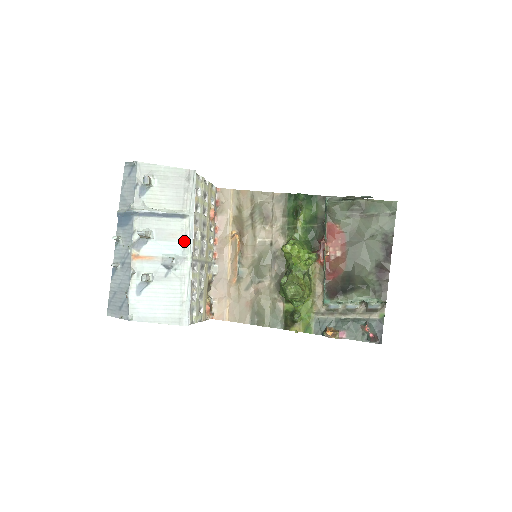
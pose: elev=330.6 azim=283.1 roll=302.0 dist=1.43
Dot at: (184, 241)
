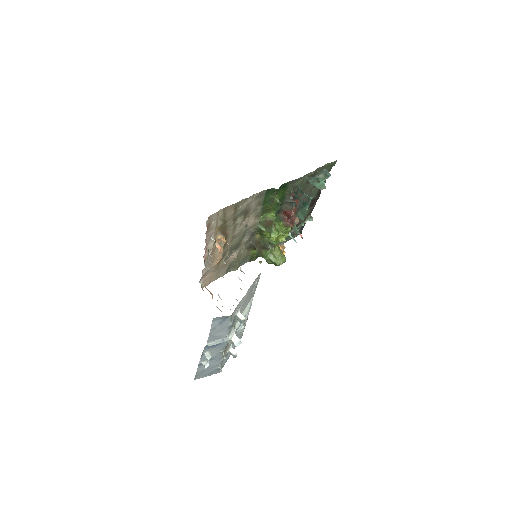
Dot at: occluded
